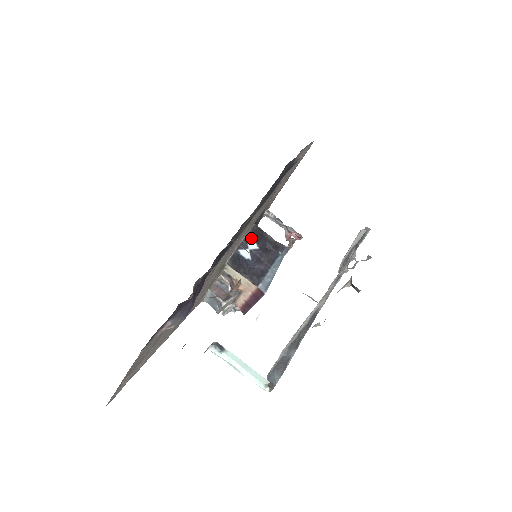
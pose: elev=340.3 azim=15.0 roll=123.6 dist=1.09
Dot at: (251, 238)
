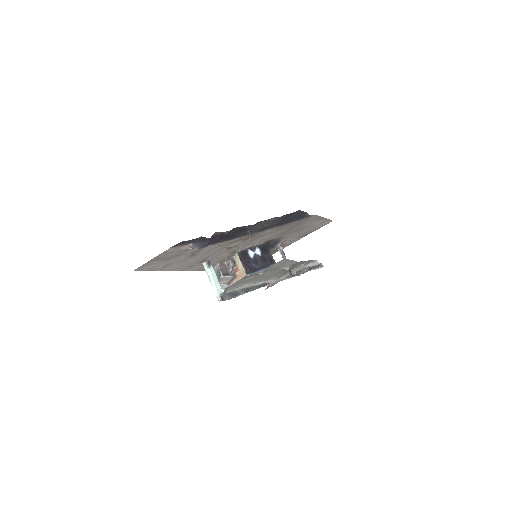
Dot at: (260, 248)
